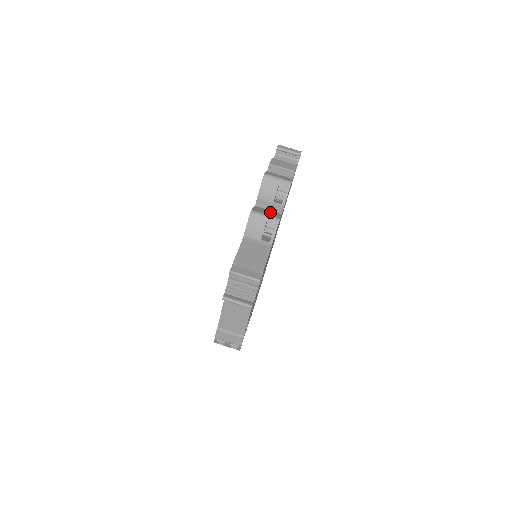
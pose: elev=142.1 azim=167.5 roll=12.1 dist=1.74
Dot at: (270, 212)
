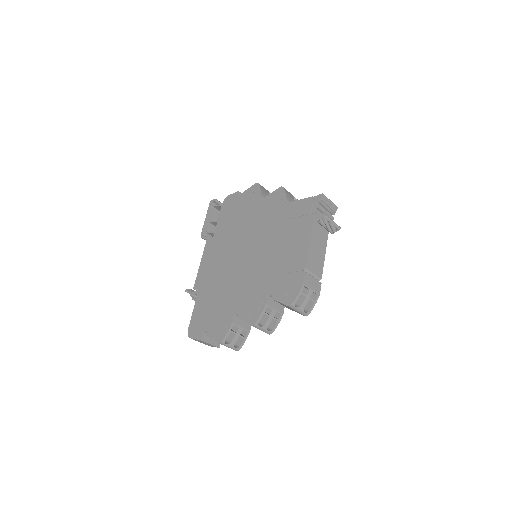
Dot at: occluded
